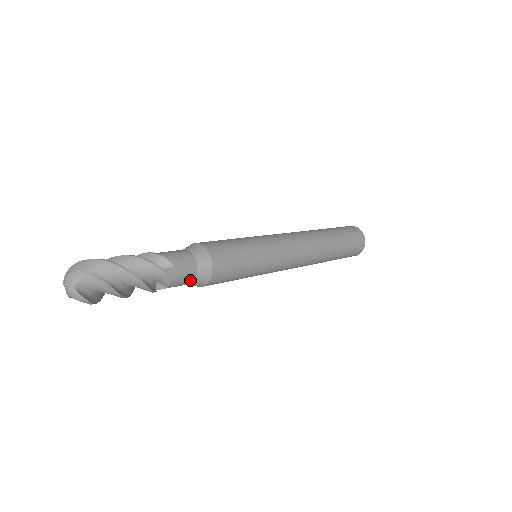
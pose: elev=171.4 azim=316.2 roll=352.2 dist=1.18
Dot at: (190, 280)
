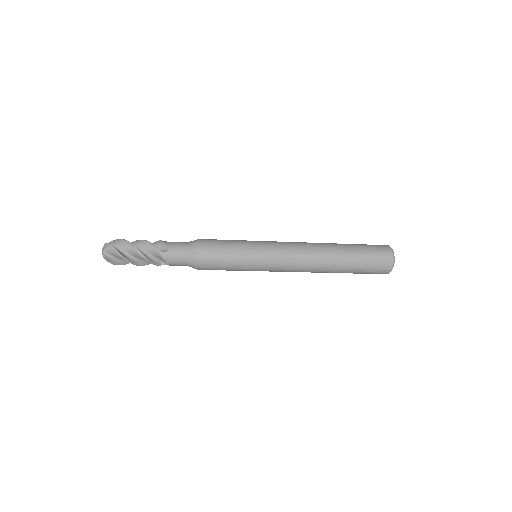
Dot at: (184, 262)
